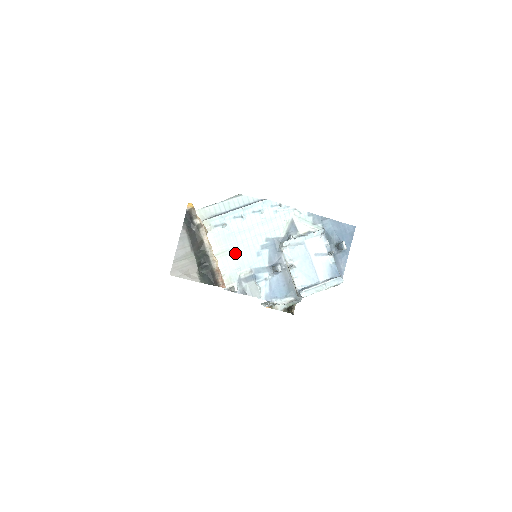
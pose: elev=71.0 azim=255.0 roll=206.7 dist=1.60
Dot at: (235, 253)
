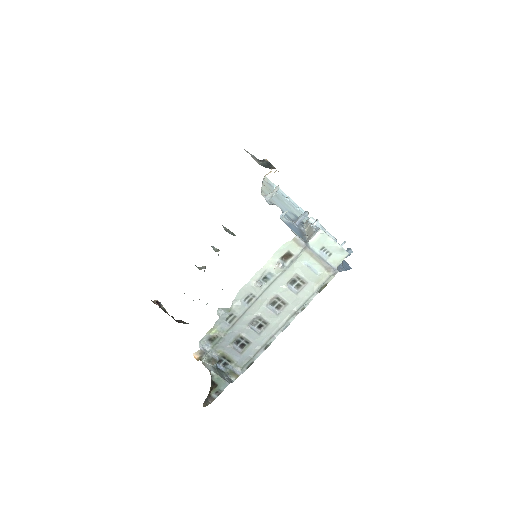
Dot at: (275, 198)
